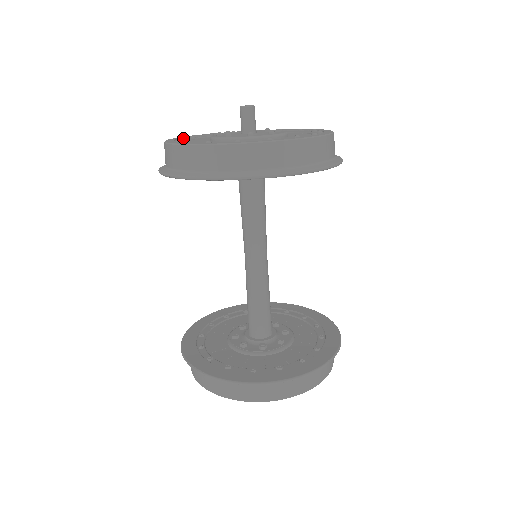
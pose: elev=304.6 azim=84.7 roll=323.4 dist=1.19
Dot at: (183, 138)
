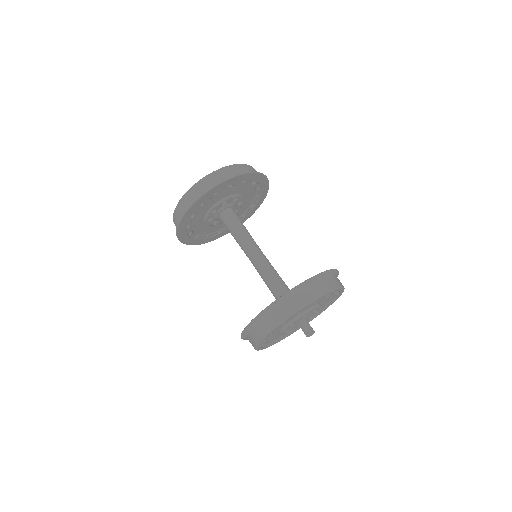
Dot at: occluded
